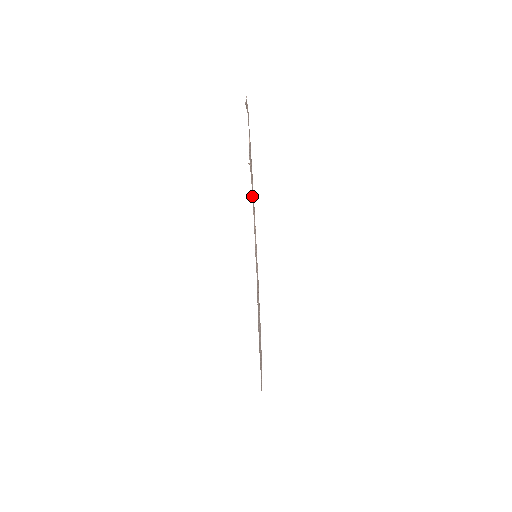
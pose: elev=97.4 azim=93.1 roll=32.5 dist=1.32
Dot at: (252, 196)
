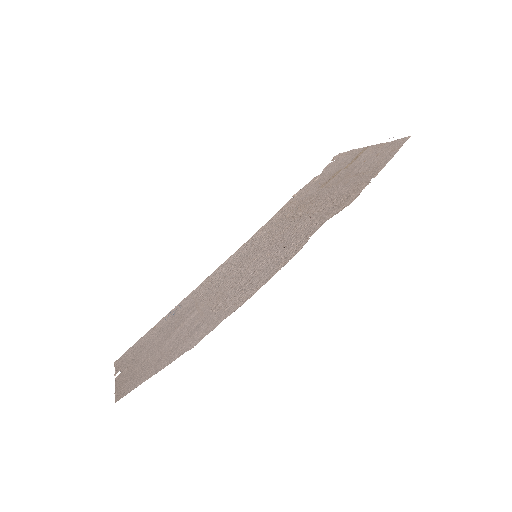
Dot at: (270, 219)
